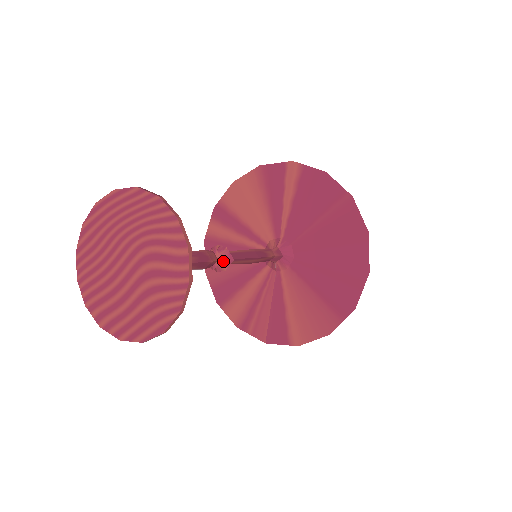
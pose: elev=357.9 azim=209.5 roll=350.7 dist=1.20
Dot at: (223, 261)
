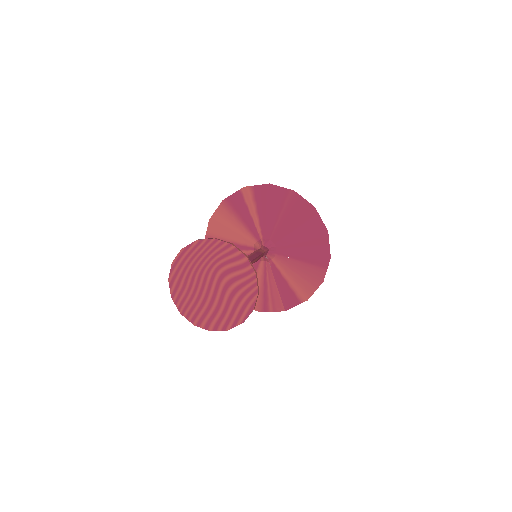
Dot at: occluded
